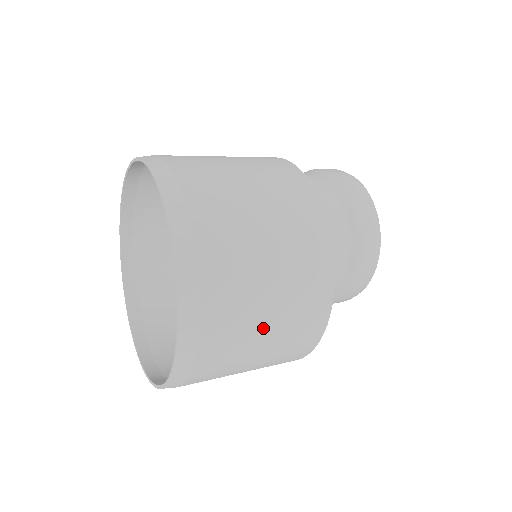
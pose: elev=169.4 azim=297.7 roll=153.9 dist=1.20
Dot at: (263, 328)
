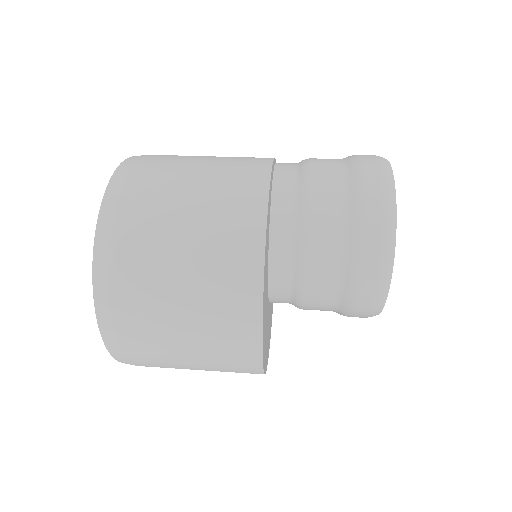
Dot at: (193, 369)
